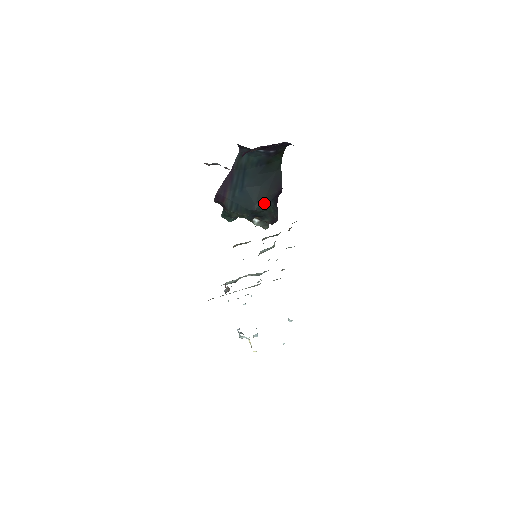
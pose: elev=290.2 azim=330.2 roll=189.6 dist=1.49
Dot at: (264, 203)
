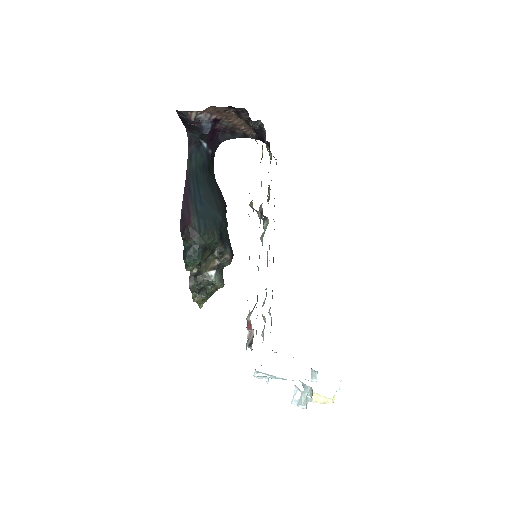
Dot at: (223, 215)
